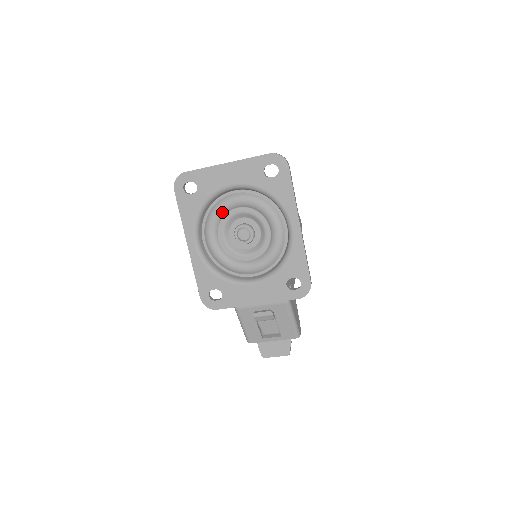
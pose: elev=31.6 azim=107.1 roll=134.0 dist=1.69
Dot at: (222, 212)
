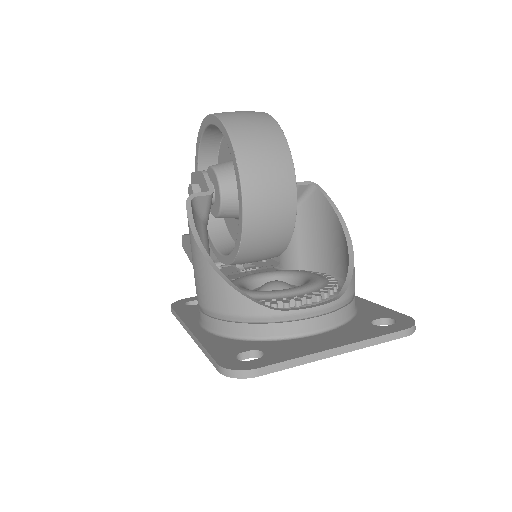
Dot at: occluded
